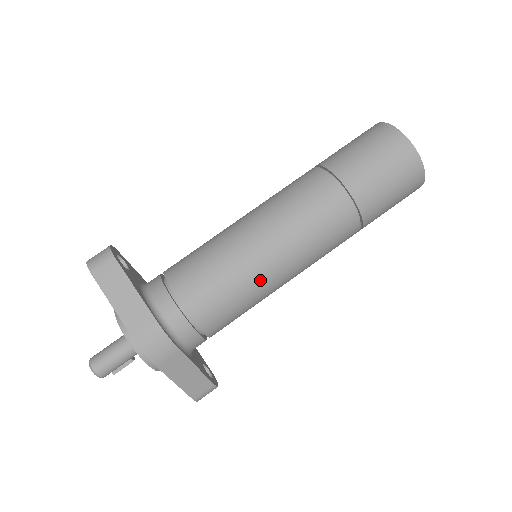
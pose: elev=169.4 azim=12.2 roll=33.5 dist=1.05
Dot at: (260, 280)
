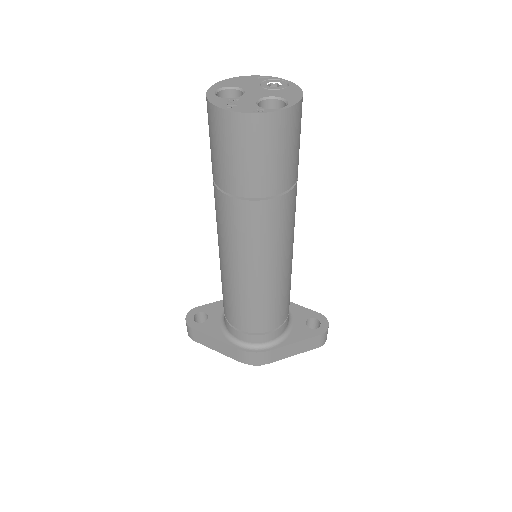
Dot at: (264, 289)
